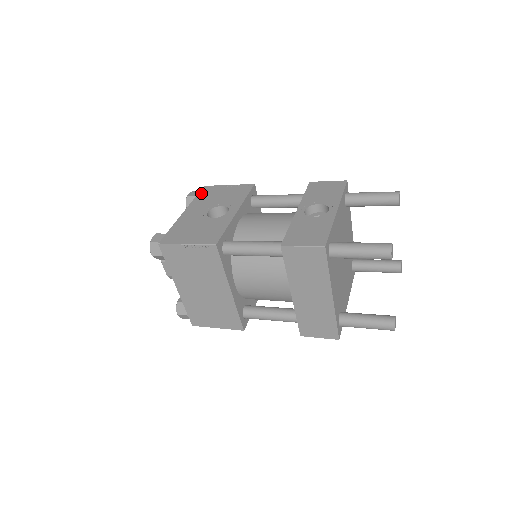
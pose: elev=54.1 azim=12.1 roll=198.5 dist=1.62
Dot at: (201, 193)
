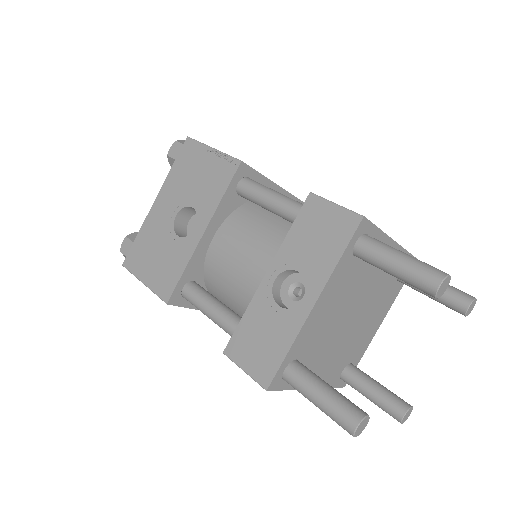
Dot at: (179, 158)
